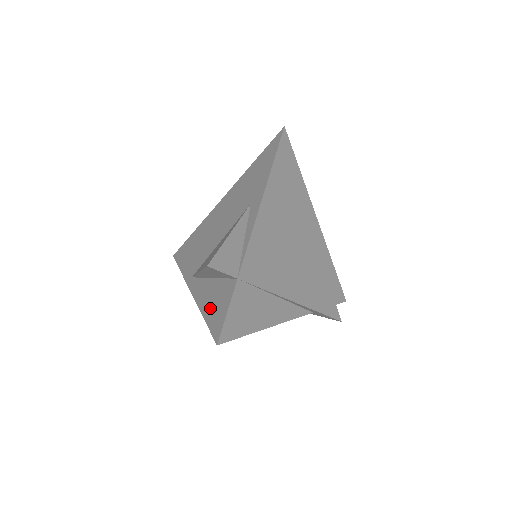
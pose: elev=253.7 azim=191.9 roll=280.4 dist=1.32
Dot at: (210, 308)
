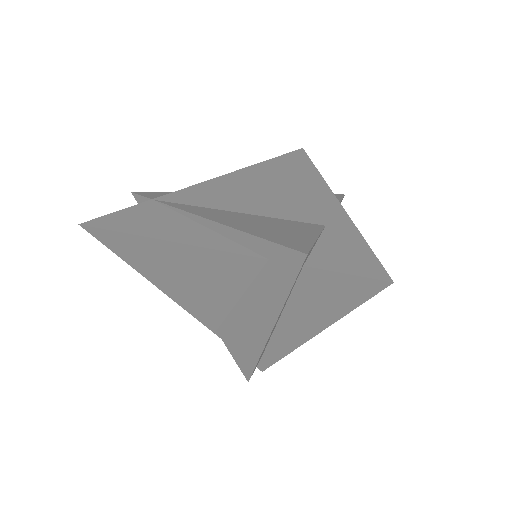
Dot at: occluded
